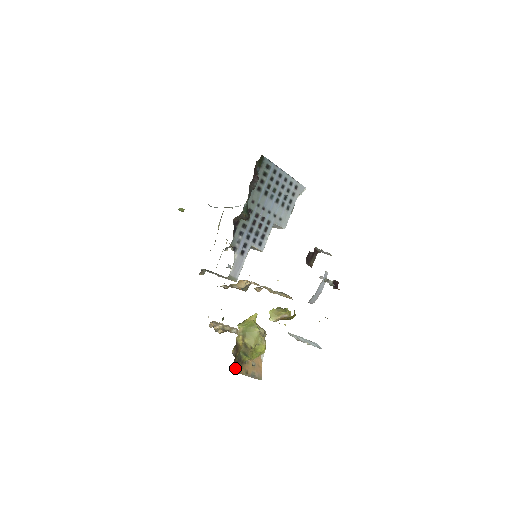
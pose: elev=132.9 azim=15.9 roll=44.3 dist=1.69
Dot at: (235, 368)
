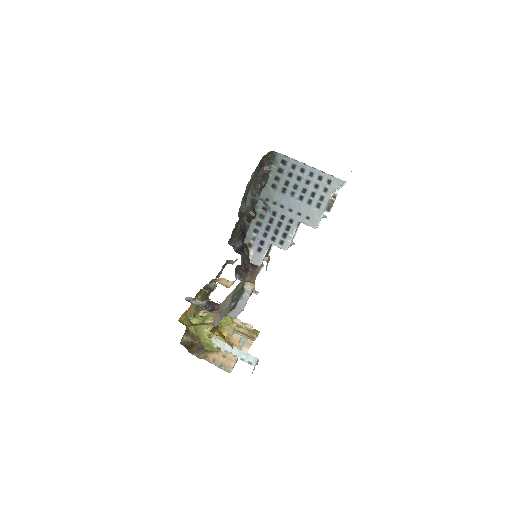
Dot at: (197, 353)
